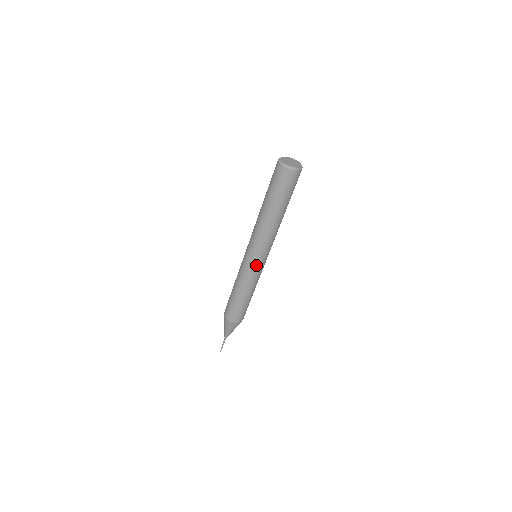
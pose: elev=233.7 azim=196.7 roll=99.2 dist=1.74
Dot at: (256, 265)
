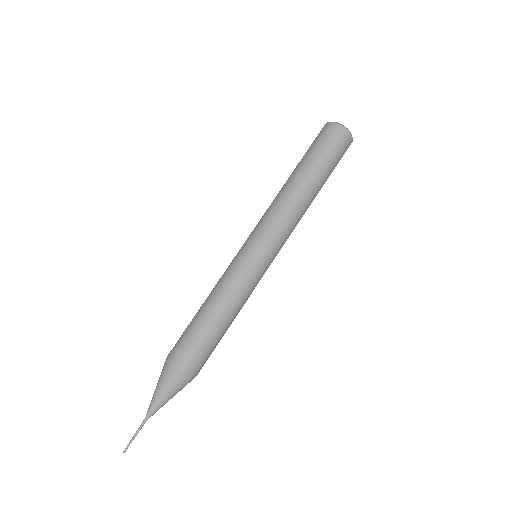
Dot at: (252, 256)
